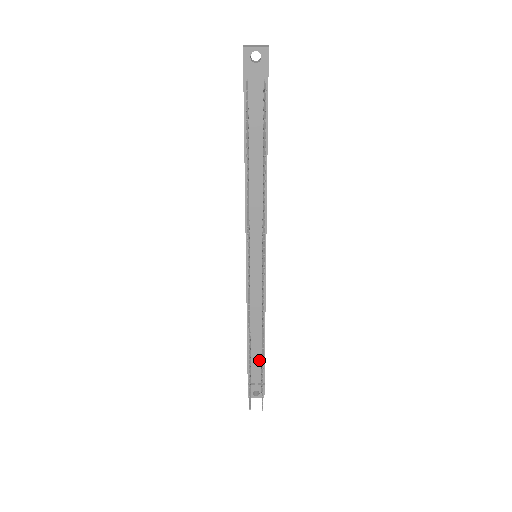
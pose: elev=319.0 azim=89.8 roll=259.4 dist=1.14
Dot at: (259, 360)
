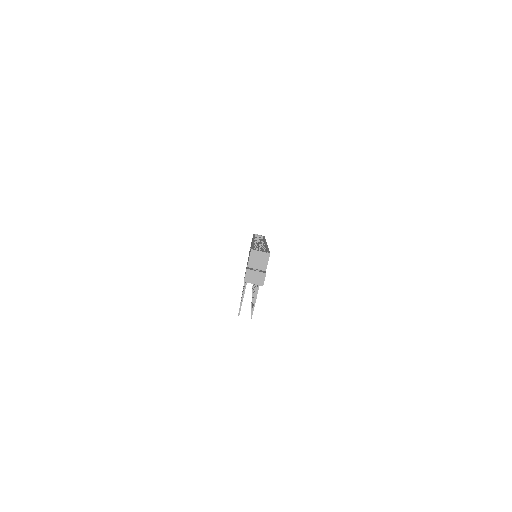
Dot at: occluded
